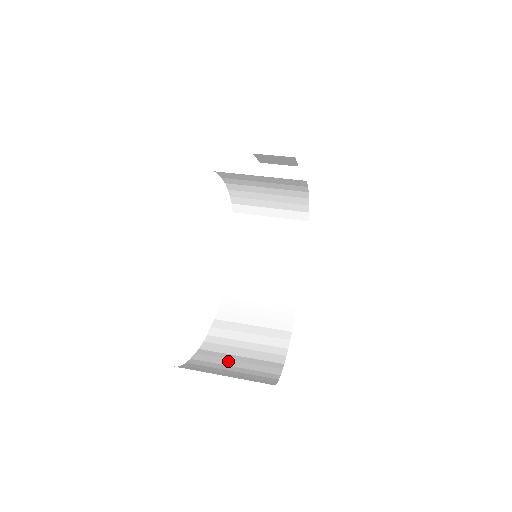
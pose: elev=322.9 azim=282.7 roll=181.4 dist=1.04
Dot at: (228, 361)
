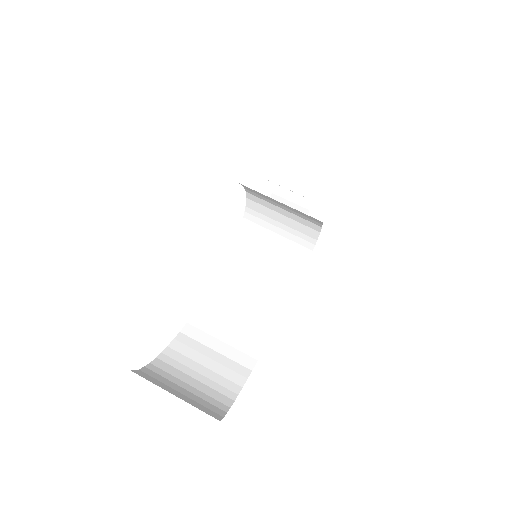
Dot at: (201, 357)
